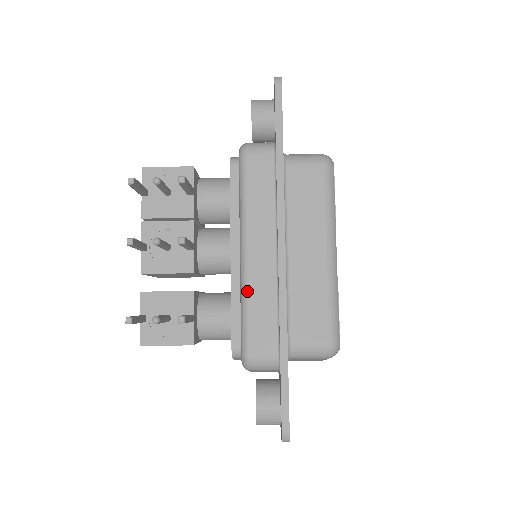
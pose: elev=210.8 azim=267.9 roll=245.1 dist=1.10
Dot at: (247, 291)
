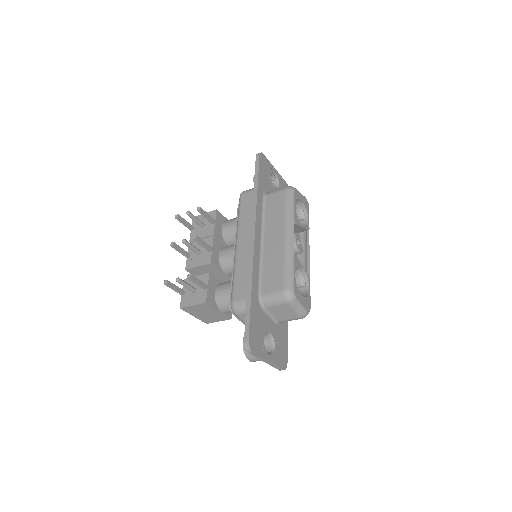
Dot at: (235, 265)
